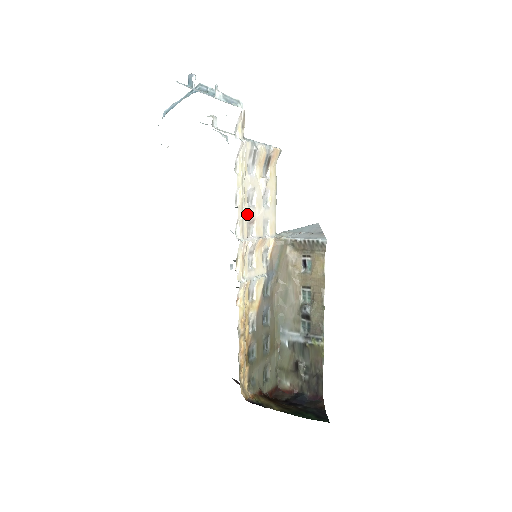
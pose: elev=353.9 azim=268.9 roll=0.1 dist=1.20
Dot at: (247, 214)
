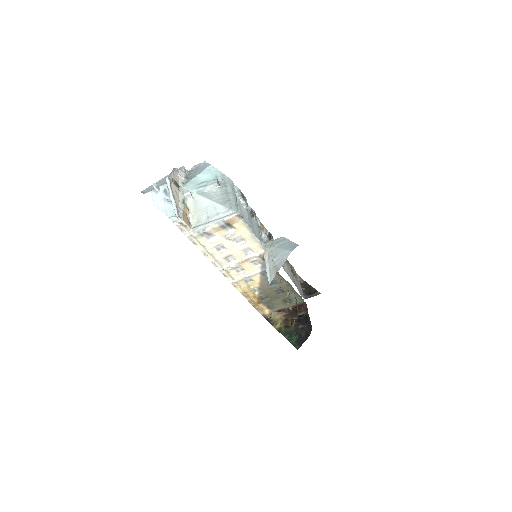
Dot at: (220, 256)
